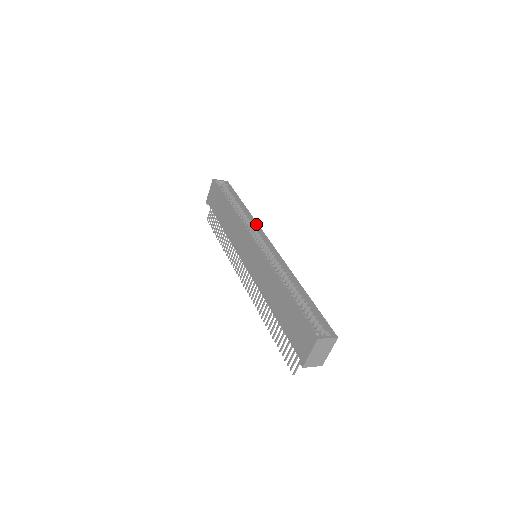
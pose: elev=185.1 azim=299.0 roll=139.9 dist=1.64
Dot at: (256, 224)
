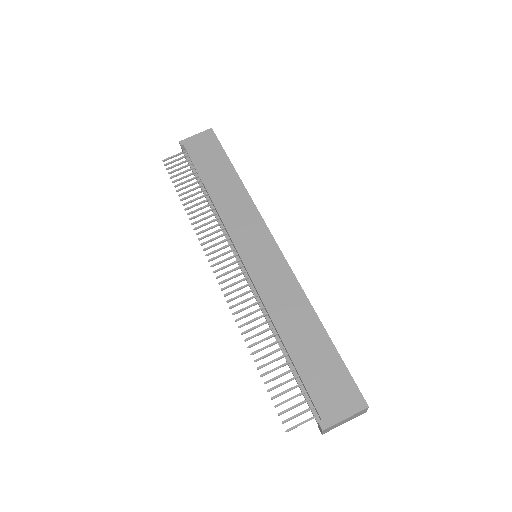
Dot at: occluded
